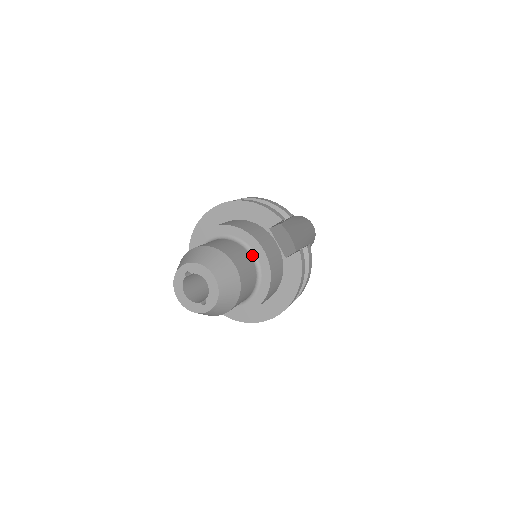
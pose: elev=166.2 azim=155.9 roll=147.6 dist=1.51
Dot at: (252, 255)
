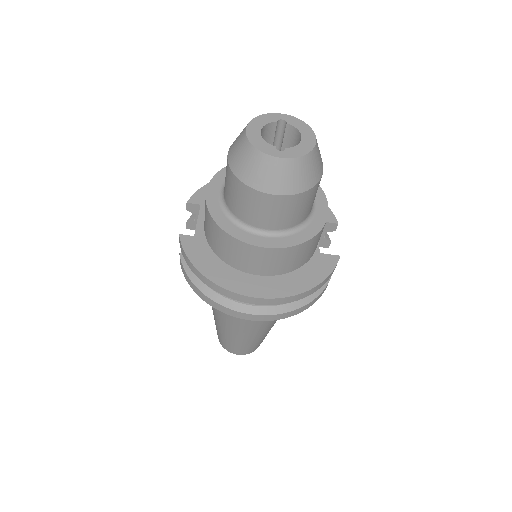
Dot at: (313, 203)
